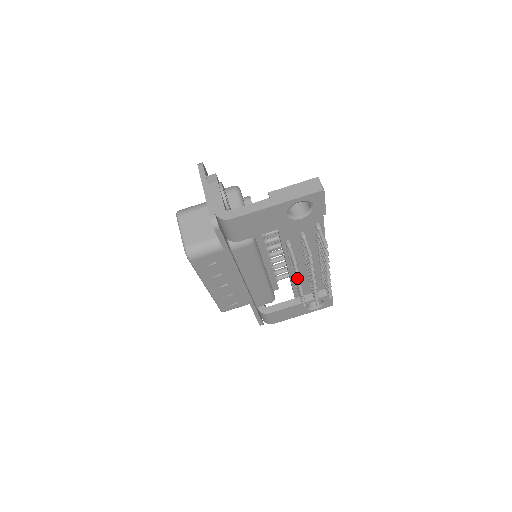
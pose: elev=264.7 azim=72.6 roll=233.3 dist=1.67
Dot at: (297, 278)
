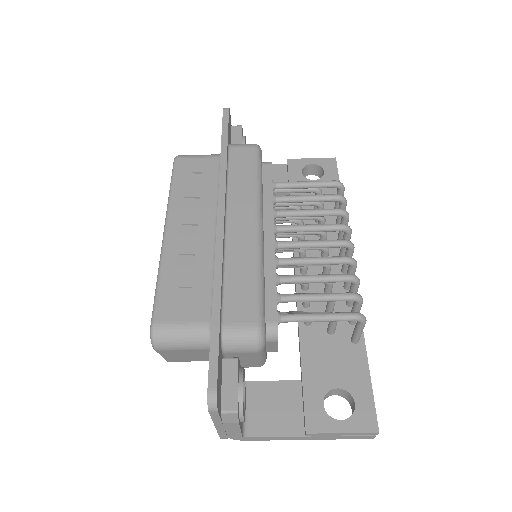
Dot at: occluded
